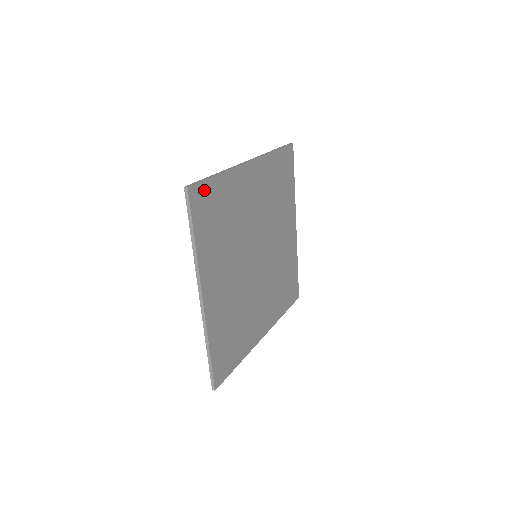
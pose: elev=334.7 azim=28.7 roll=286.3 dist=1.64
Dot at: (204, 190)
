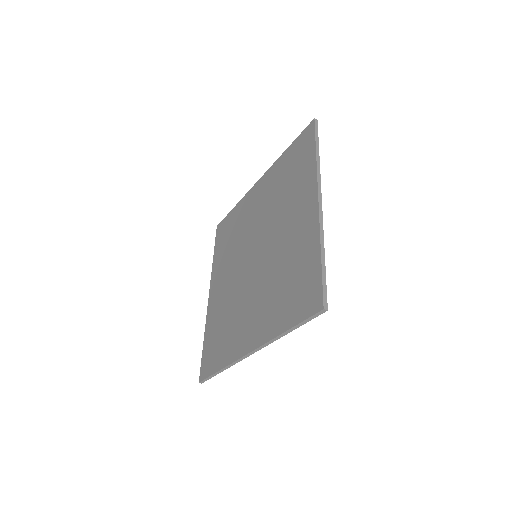
Dot at: occluded
